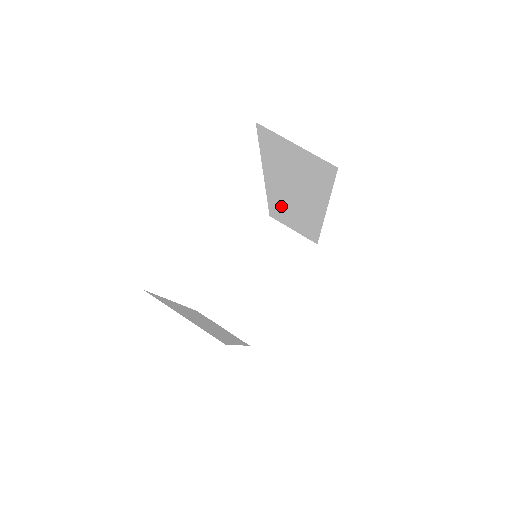
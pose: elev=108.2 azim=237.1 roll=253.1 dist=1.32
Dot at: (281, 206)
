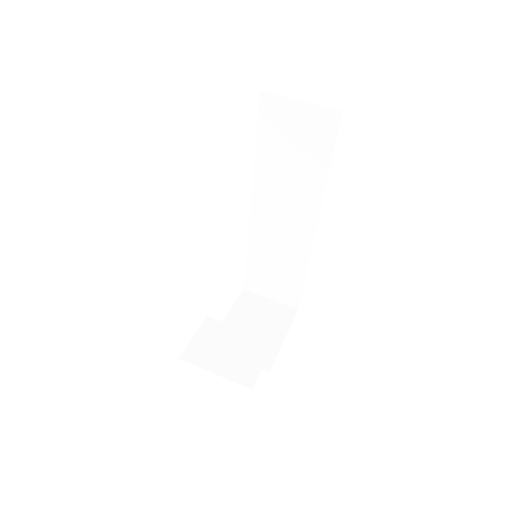
Dot at: (263, 250)
